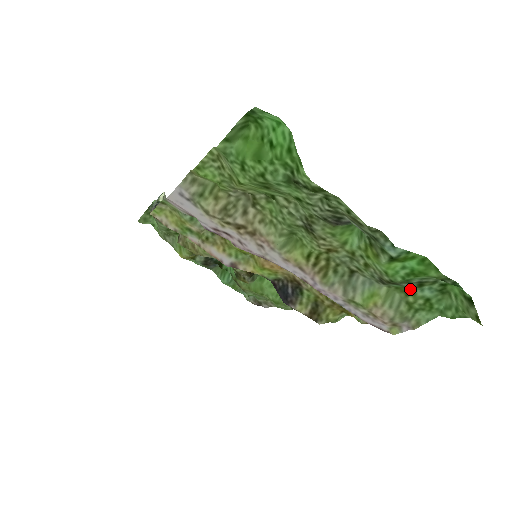
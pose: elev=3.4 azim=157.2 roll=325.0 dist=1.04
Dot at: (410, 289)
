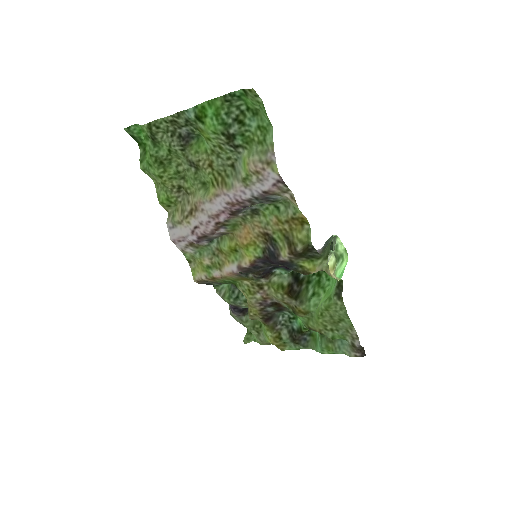
Dot at: (249, 134)
